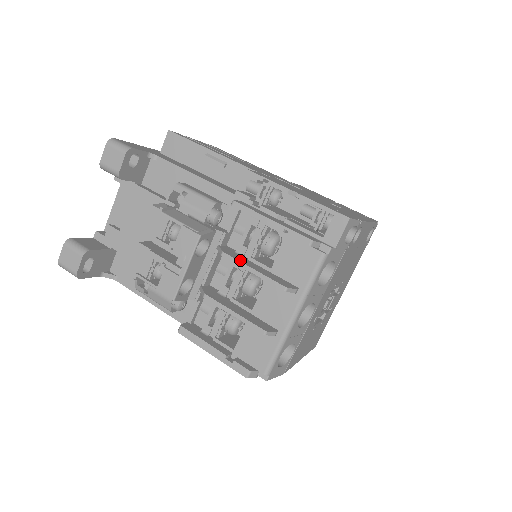
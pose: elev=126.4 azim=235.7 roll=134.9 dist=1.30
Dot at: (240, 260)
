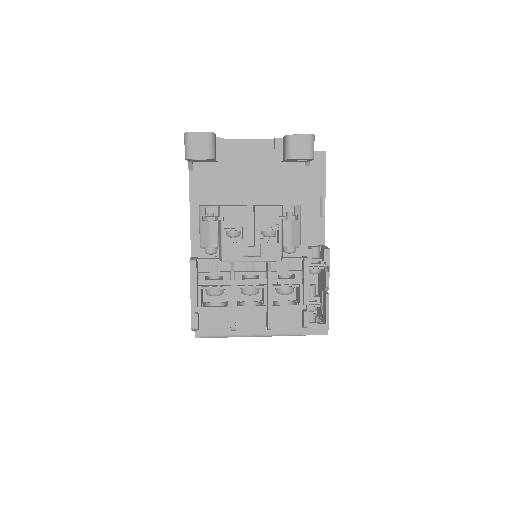
Dot at: (271, 286)
